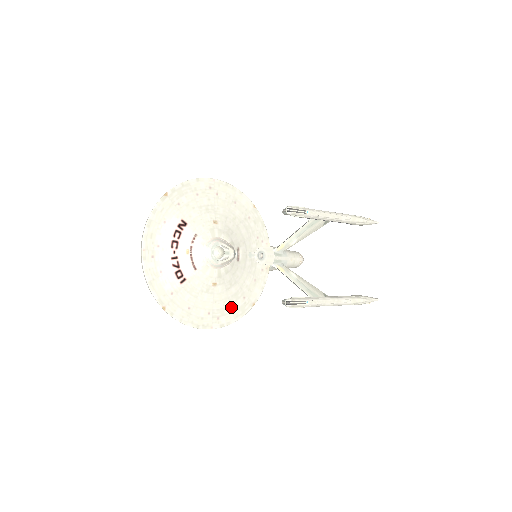
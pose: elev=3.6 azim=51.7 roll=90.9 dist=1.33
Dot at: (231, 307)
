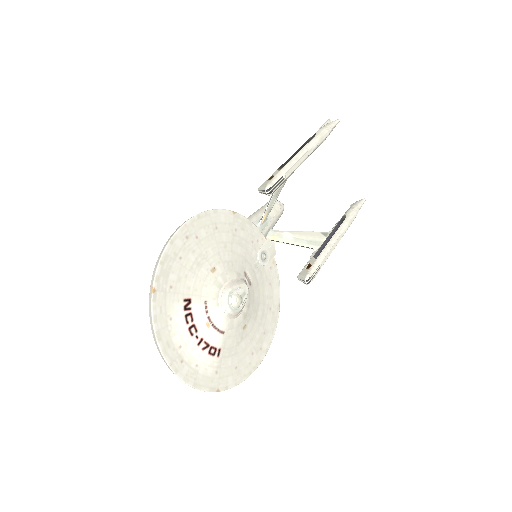
Dot at: (265, 328)
